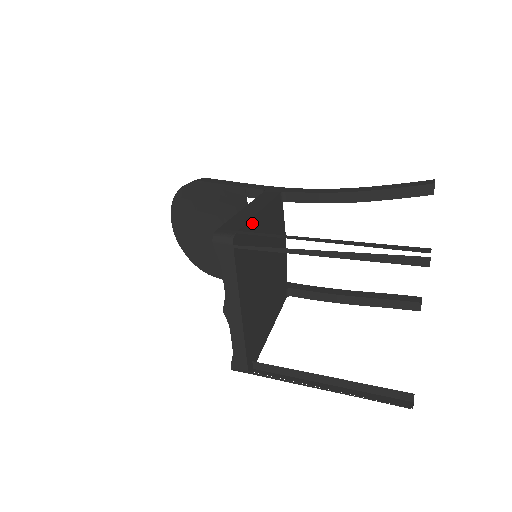
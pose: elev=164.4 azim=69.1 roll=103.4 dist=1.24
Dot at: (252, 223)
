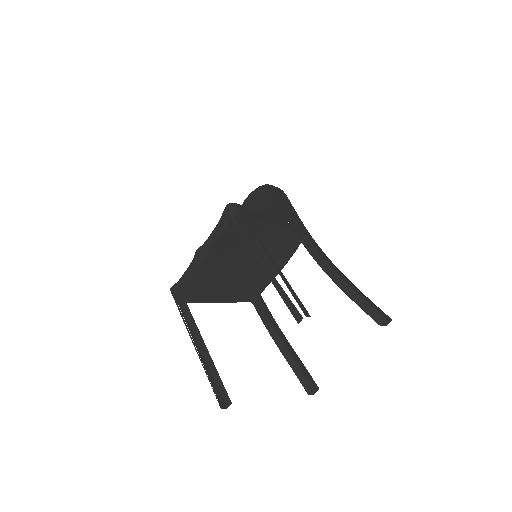
Dot at: (261, 223)
